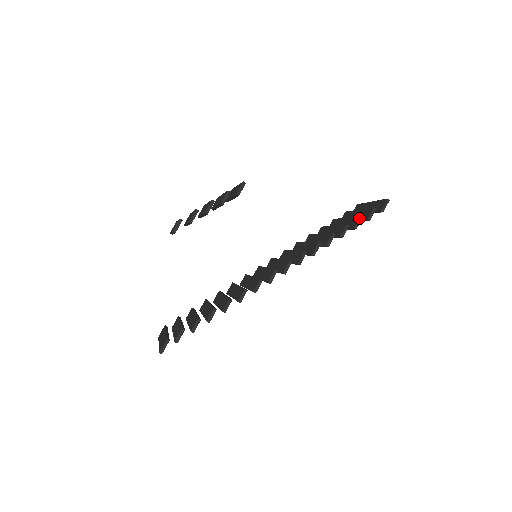
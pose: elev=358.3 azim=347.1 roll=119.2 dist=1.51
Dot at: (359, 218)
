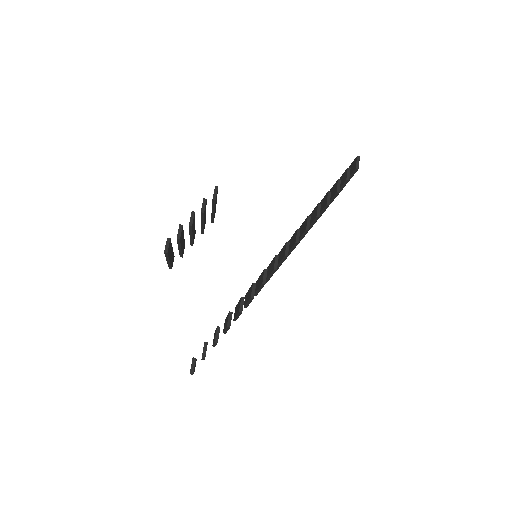
Dot at: (338, 182)
